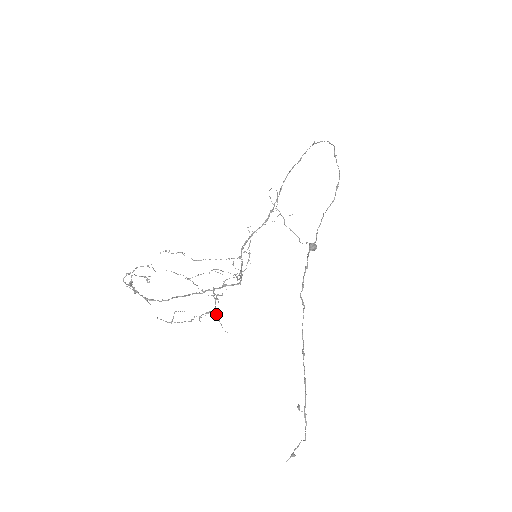
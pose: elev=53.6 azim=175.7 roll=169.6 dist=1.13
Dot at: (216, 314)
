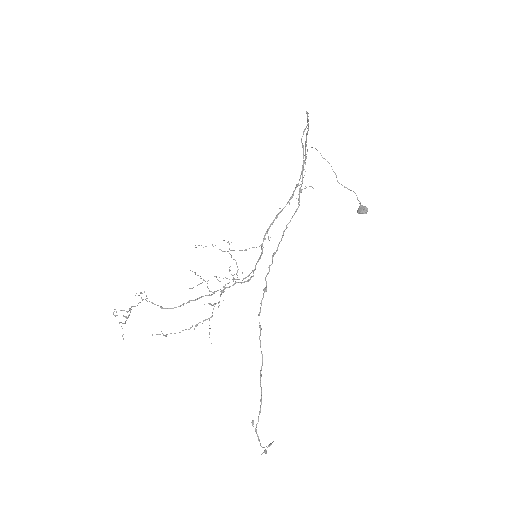
Dot at: occluded
